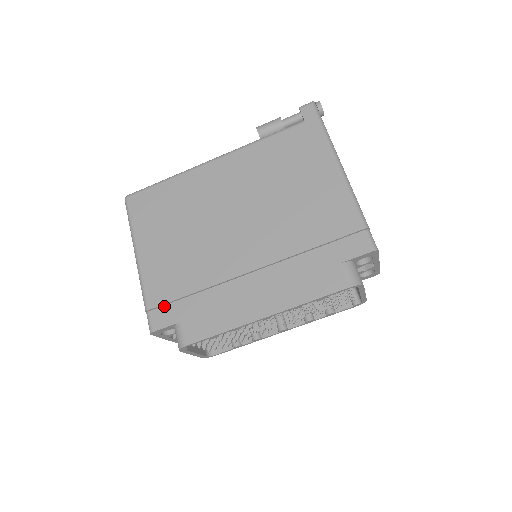
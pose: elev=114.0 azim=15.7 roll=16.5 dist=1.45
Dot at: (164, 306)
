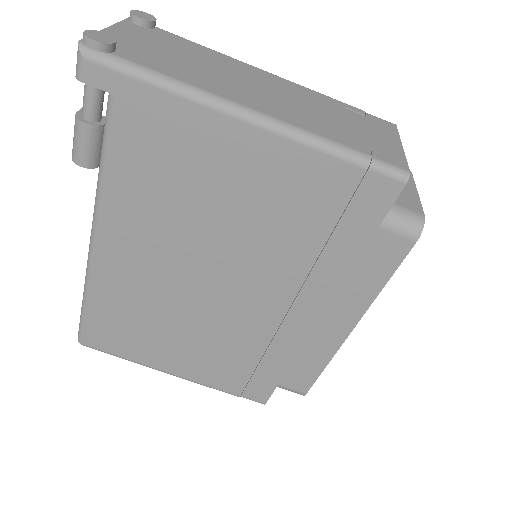
Dot at: (248, 385)
